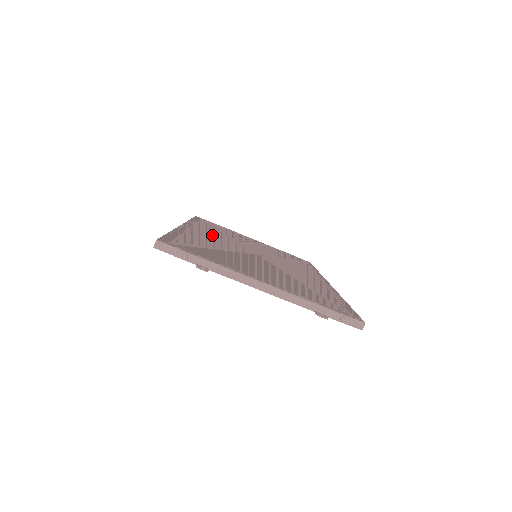
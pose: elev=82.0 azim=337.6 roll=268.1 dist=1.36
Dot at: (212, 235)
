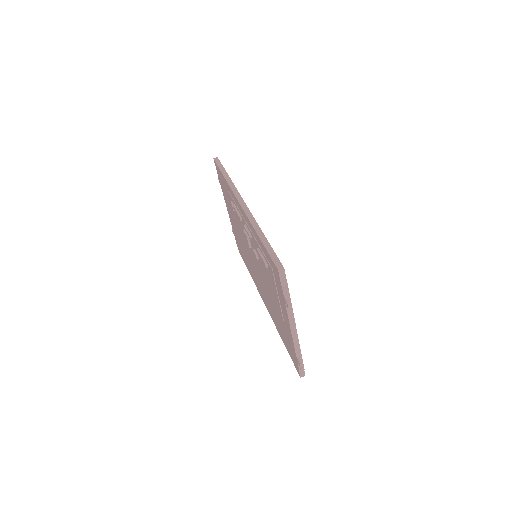
Dot at: occluded
